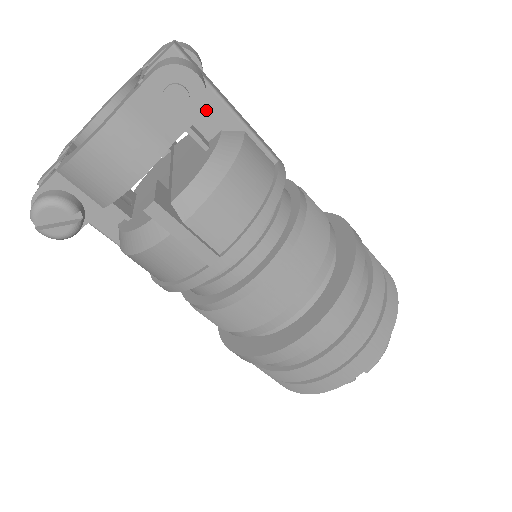
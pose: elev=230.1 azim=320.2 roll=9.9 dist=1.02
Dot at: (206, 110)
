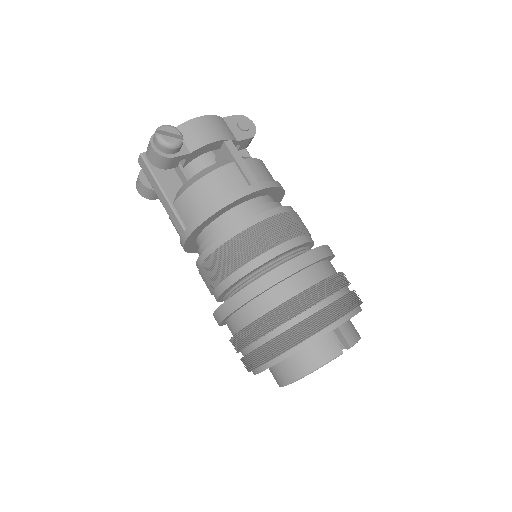
Dot at: occluded
